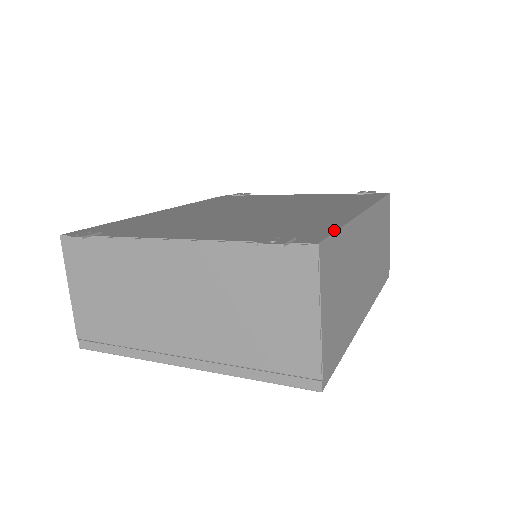
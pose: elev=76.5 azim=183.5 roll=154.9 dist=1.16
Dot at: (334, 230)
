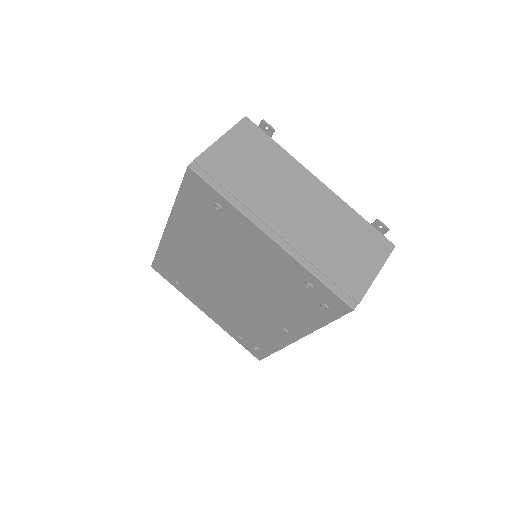
Dot at: occluded
